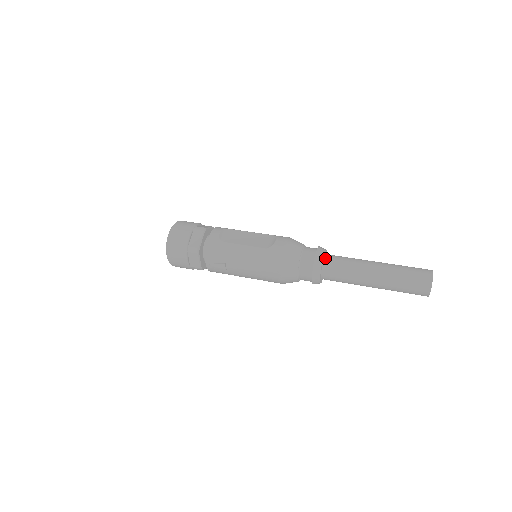
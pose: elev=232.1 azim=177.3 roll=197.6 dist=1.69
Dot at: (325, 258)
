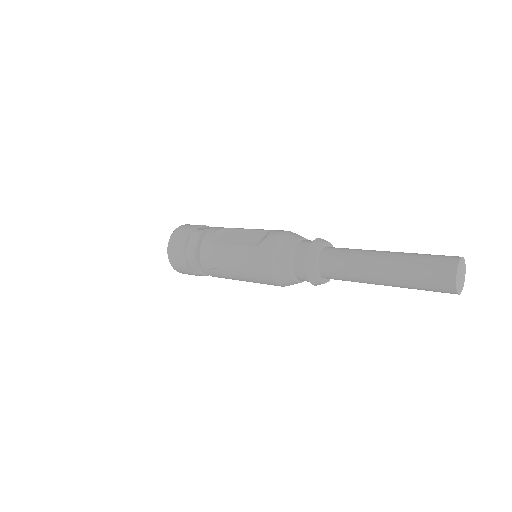
Dot at: (322, 252)
